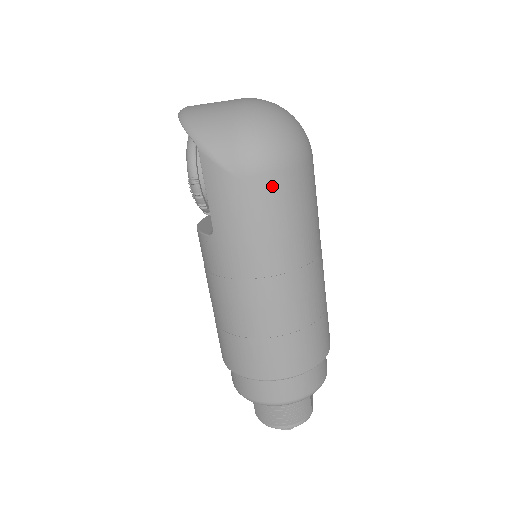
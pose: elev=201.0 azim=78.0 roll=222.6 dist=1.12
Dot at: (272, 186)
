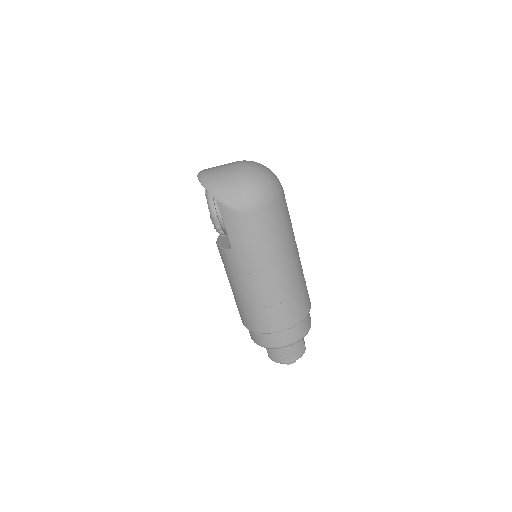
Dot at: (264, 216)
